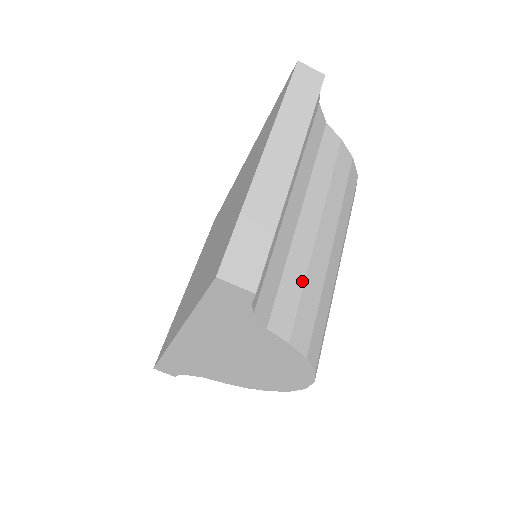
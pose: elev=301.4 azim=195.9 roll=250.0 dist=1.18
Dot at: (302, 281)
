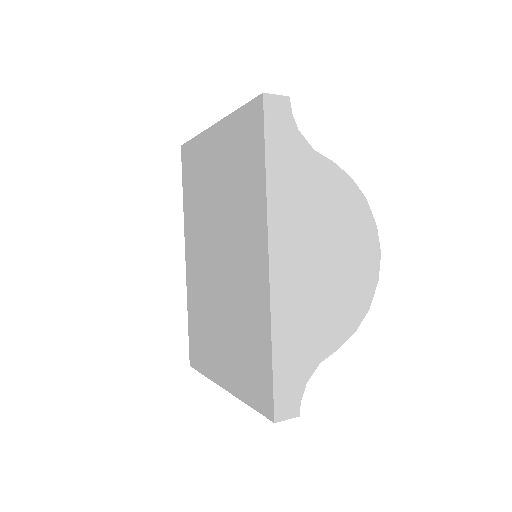
Dot at: occluded
